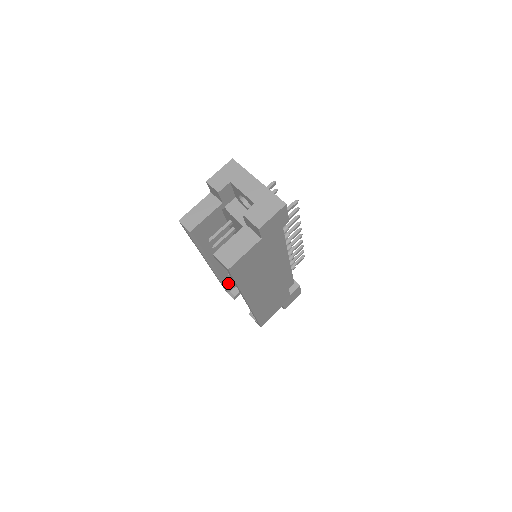
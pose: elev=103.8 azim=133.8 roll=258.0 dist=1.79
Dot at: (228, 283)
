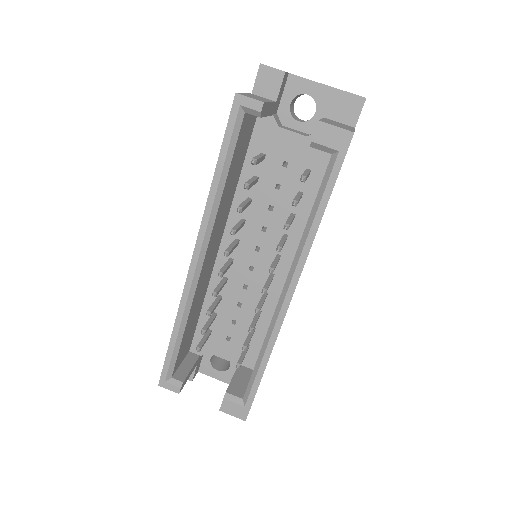
Dot at: (180, 347)
